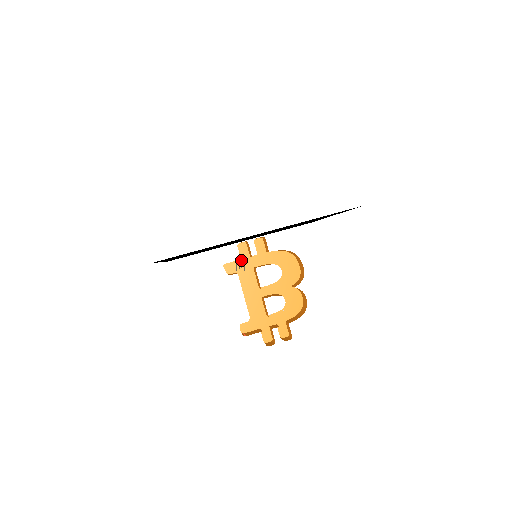
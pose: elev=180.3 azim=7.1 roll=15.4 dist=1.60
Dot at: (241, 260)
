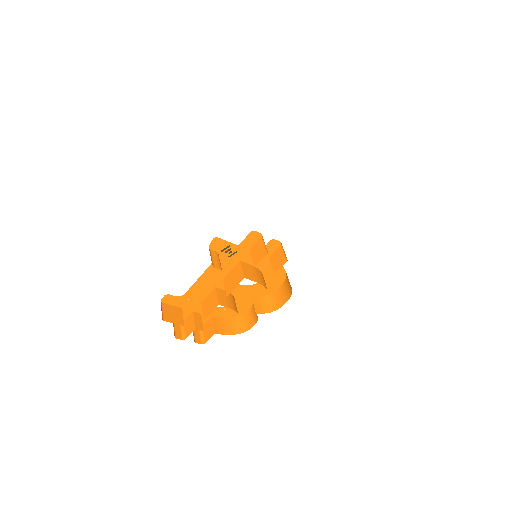
Dot at: (238, 246)
